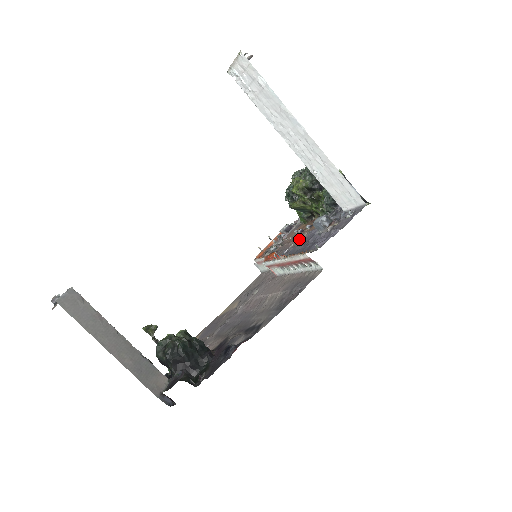
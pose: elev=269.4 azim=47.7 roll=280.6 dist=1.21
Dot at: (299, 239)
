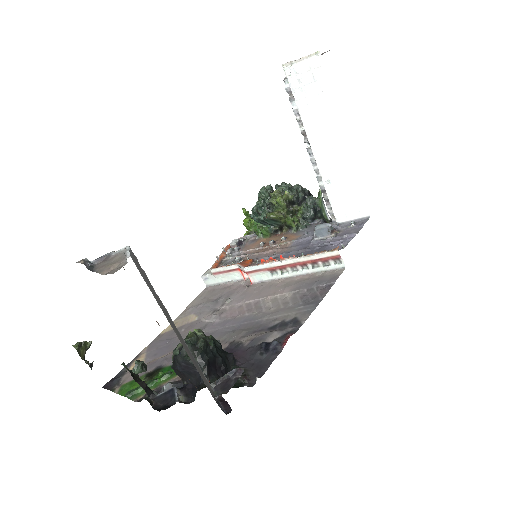
Dot at: (281, 247)
